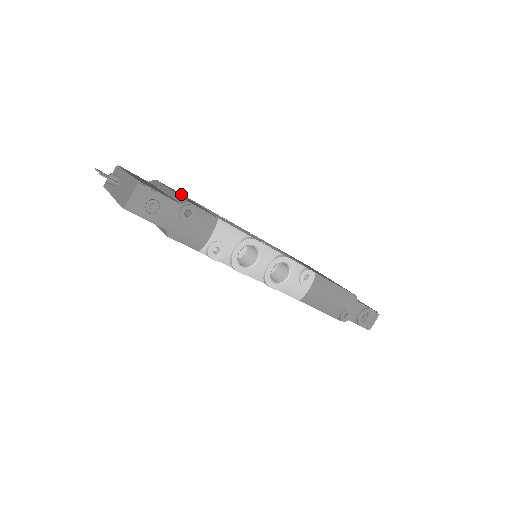
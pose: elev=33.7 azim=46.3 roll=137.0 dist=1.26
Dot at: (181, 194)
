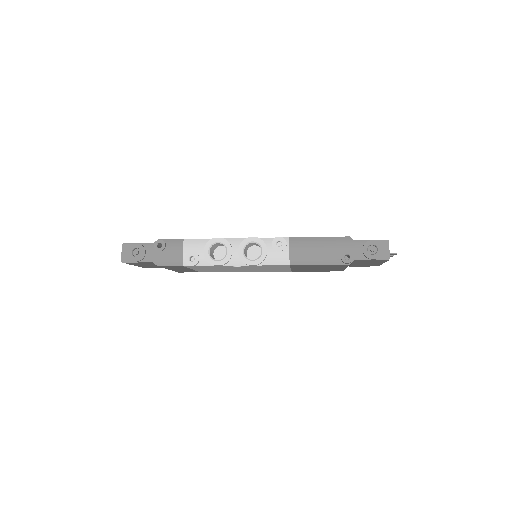
Dot at: occluded
